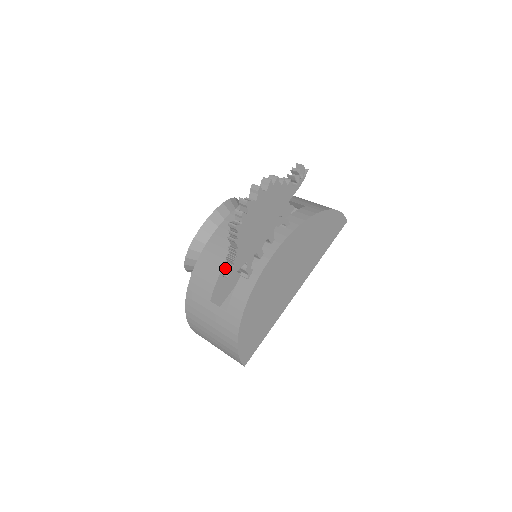
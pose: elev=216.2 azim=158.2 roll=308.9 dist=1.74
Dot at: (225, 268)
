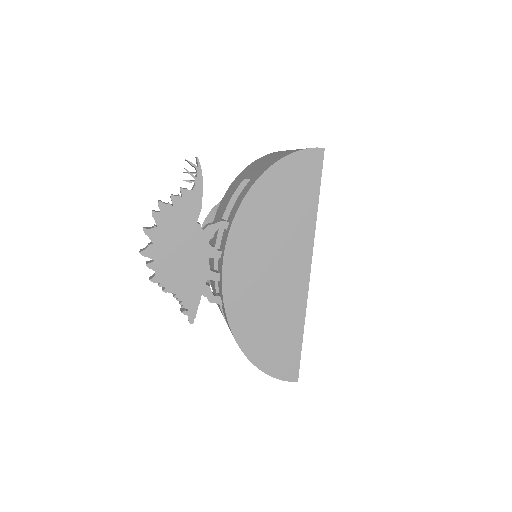
Dot at: occluded
